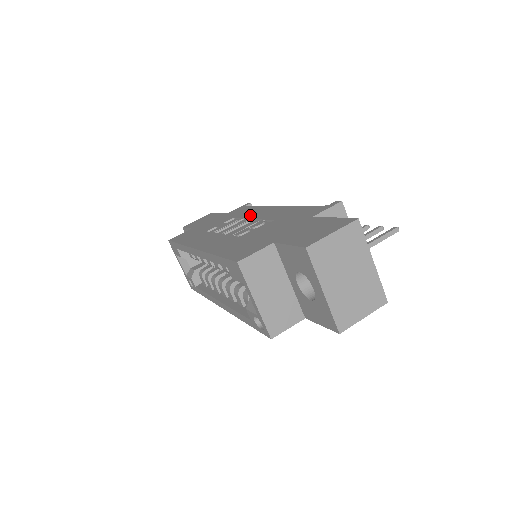
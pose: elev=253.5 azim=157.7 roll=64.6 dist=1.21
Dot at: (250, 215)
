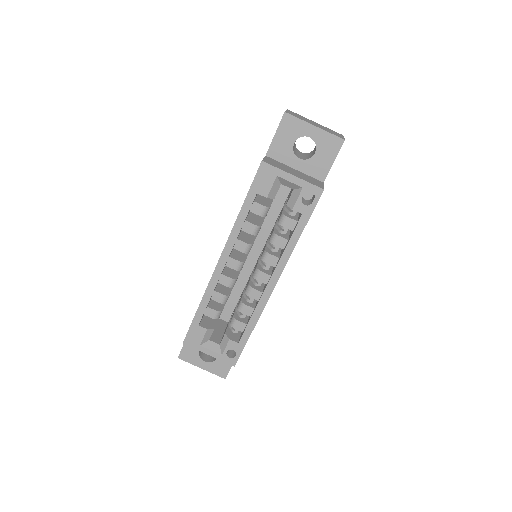
Dot at: occluded
